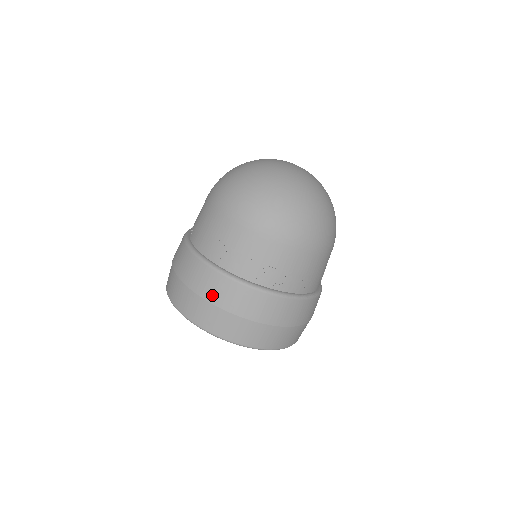
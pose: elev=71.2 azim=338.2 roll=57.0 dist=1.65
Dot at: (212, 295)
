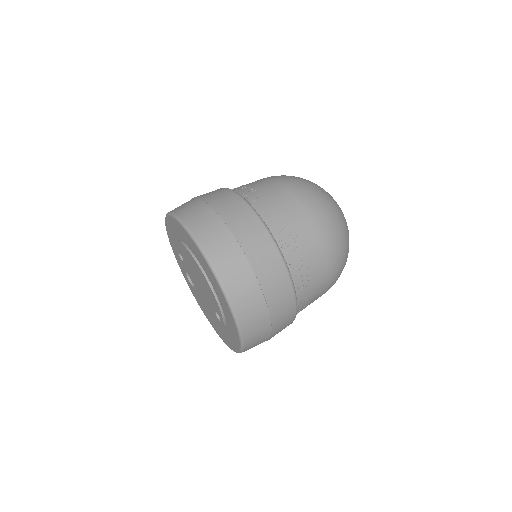
Dot at: occluded
